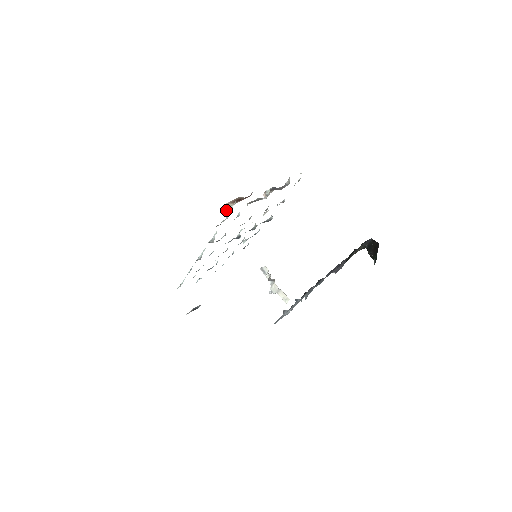
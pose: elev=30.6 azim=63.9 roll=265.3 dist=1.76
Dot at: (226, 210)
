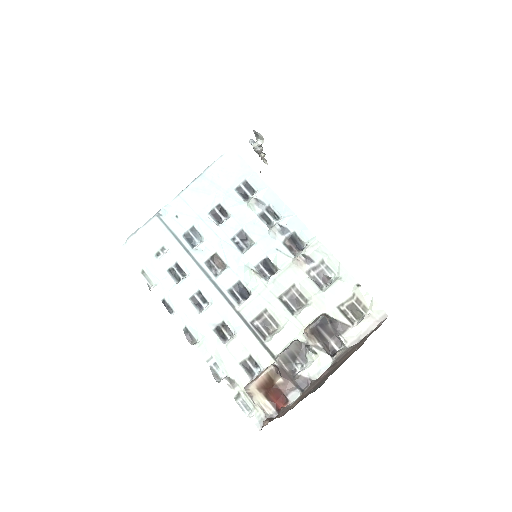
Dot at: (249, 395)
